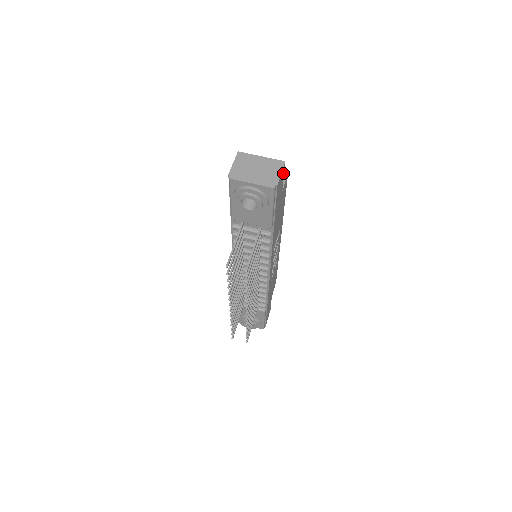
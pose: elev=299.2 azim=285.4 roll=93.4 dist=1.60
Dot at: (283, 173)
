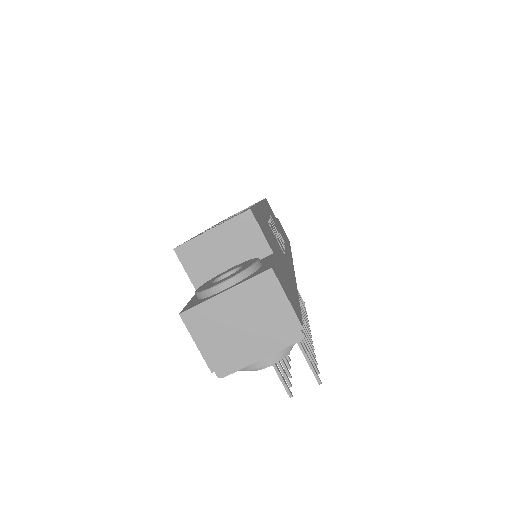
Dot at: (275, 270)
